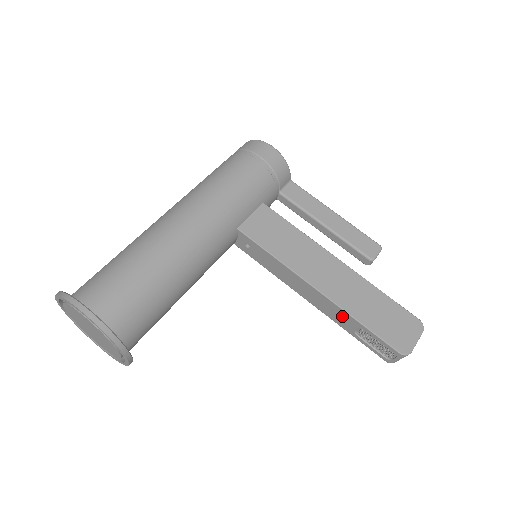
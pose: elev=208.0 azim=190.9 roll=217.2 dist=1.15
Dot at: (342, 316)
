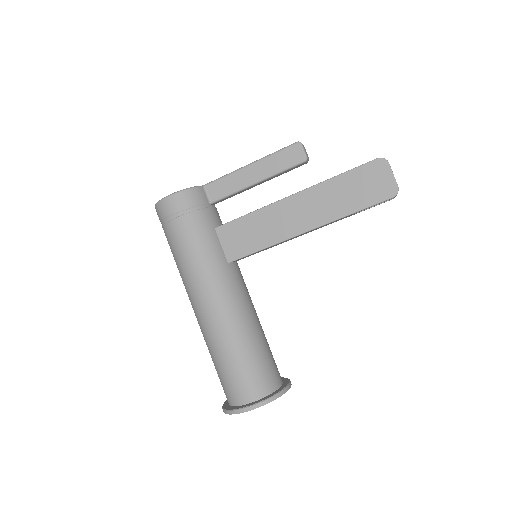
Dot at: occluded
